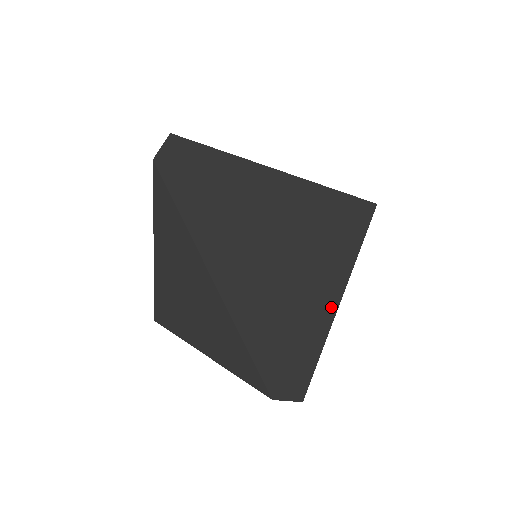
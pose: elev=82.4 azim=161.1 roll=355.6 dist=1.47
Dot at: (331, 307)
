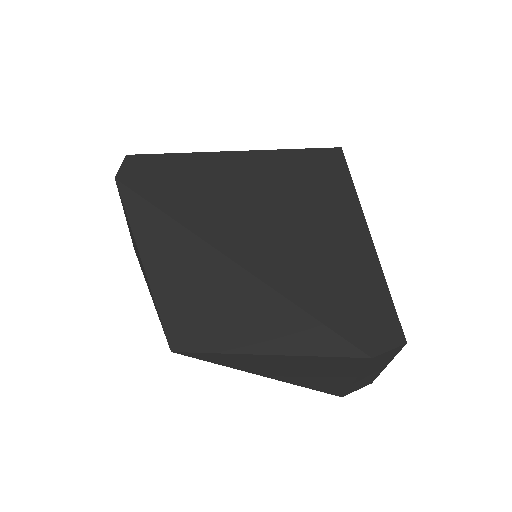
Dot at: (363, 234)
